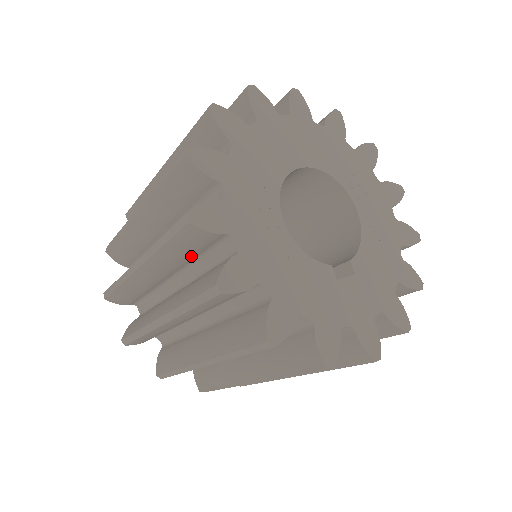
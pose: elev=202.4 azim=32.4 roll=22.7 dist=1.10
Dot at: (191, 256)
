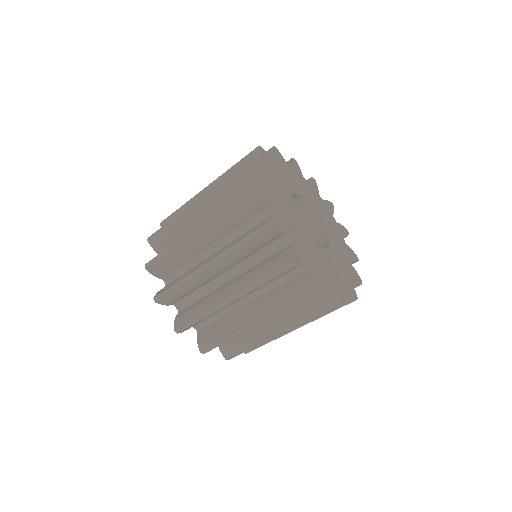
Dot at: (253, 252)
